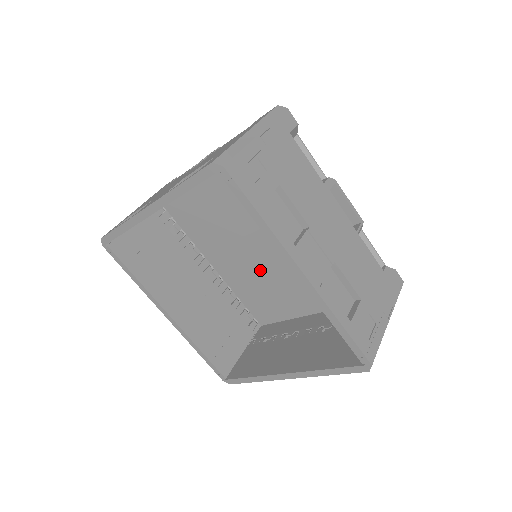
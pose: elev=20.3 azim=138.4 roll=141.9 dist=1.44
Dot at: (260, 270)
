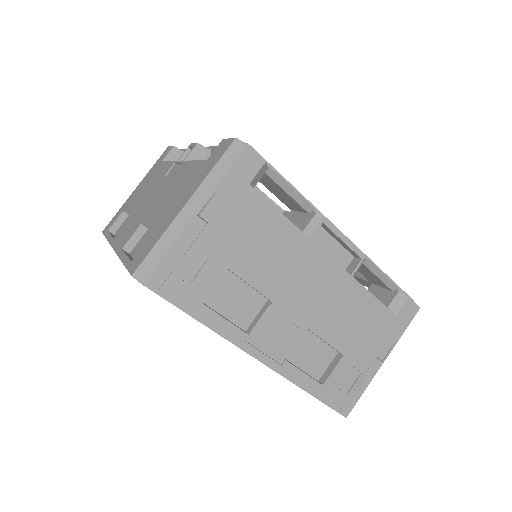
Dot at: occluded
